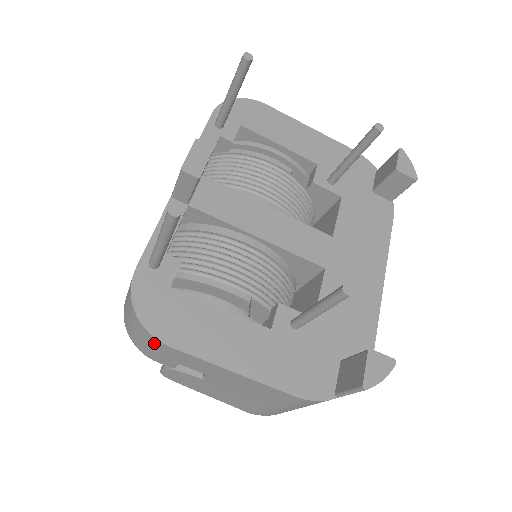
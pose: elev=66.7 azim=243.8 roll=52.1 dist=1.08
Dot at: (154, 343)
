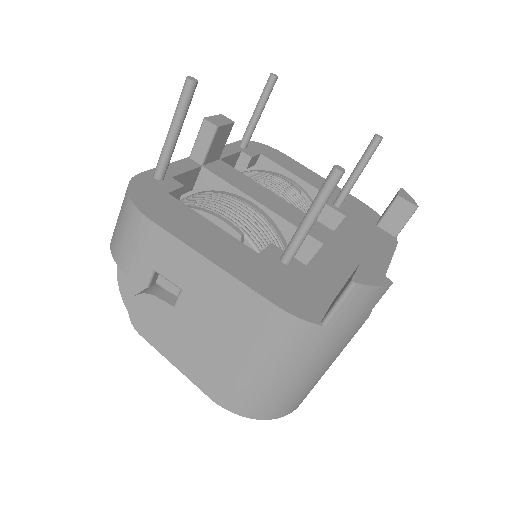
Dot at: (136, 225)
